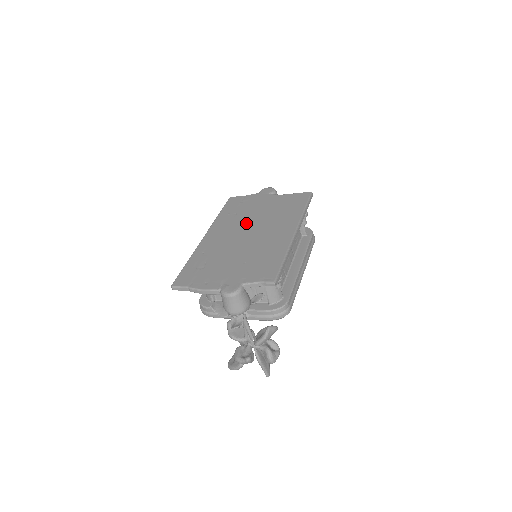
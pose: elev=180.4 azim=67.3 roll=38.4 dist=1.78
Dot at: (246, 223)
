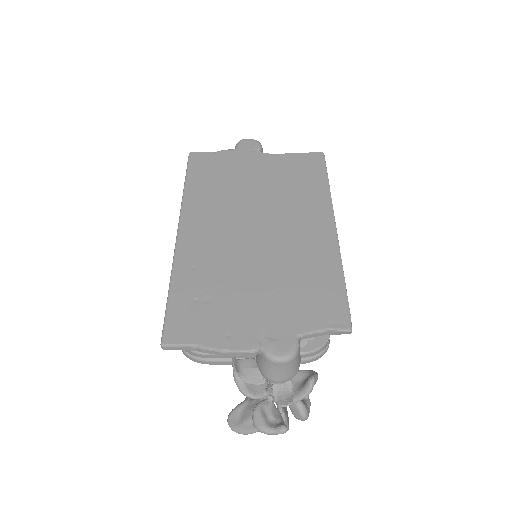
Dot at: (244, 207)
